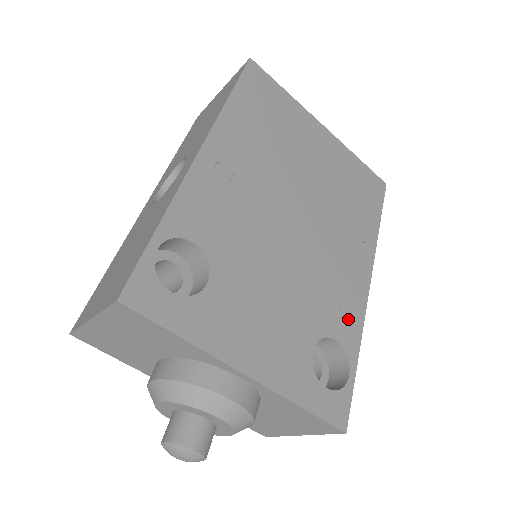
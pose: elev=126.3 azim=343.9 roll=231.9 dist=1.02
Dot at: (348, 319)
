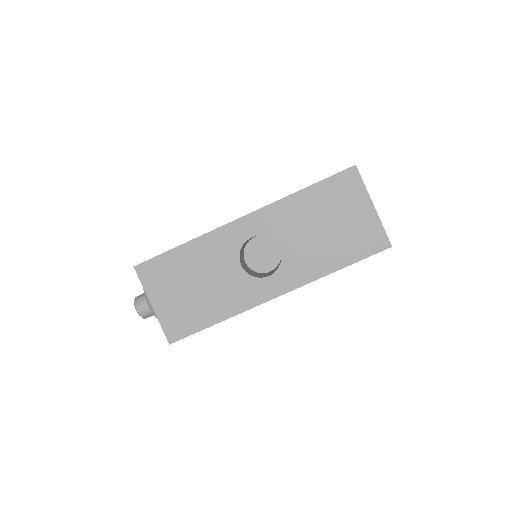
Dot at: occluded
